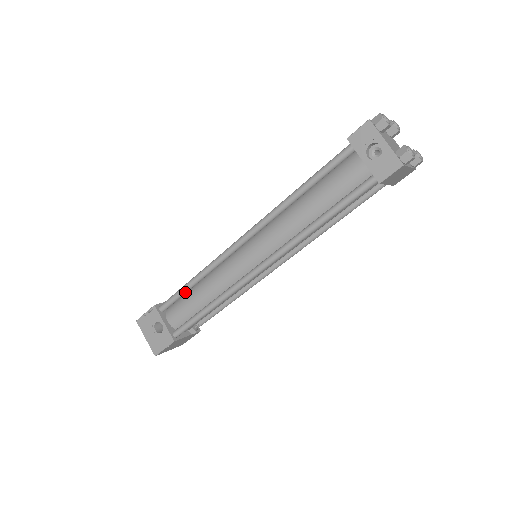
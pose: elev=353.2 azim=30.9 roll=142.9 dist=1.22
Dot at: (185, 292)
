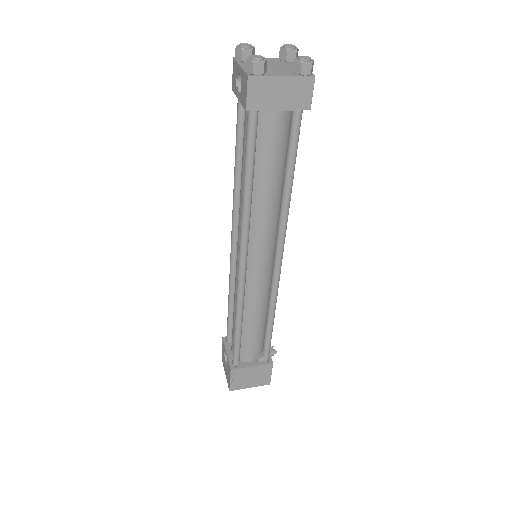
Dot at: (230, 315)
